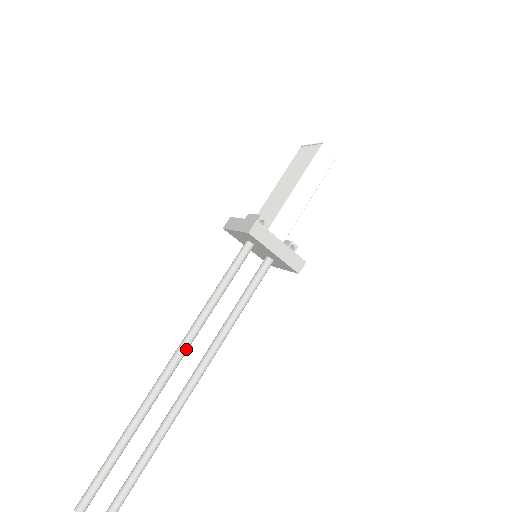
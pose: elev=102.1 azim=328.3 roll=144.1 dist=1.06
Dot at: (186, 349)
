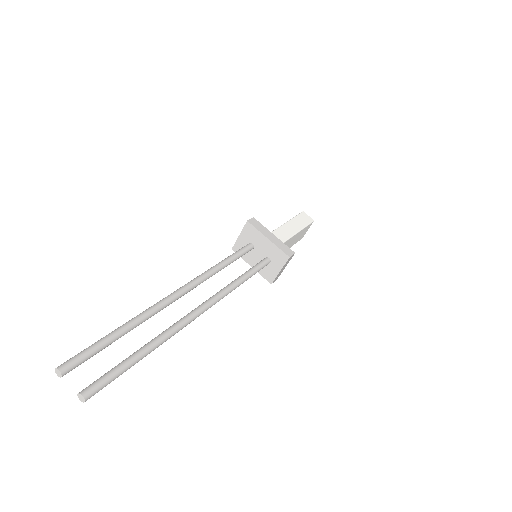
Dot at: (193, 284)
